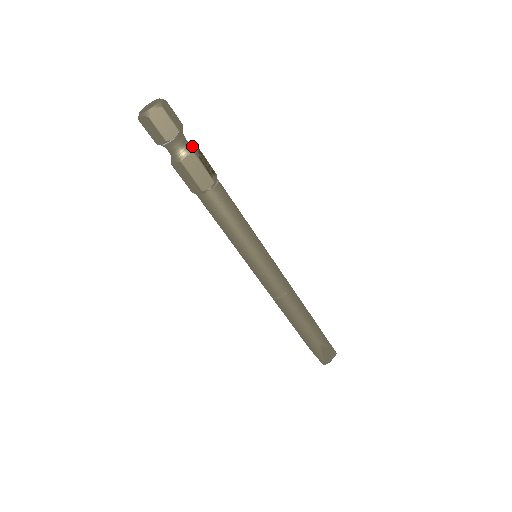
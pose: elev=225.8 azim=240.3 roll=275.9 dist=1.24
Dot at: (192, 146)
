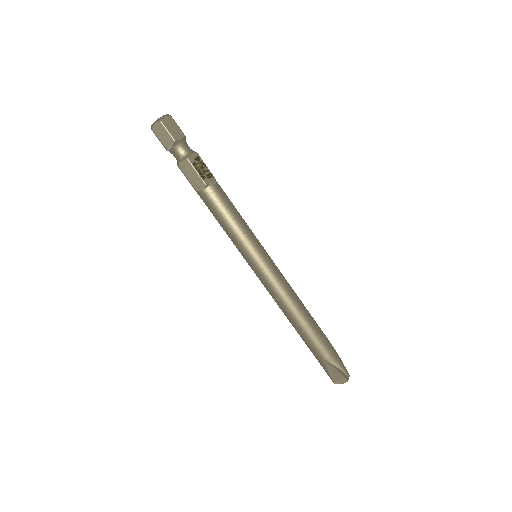
Dot at: (190, 153)
